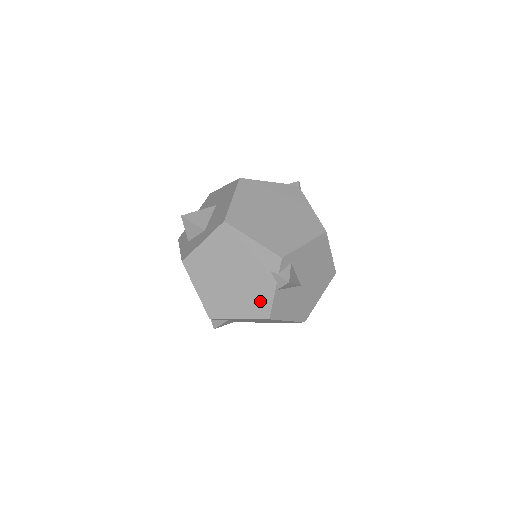
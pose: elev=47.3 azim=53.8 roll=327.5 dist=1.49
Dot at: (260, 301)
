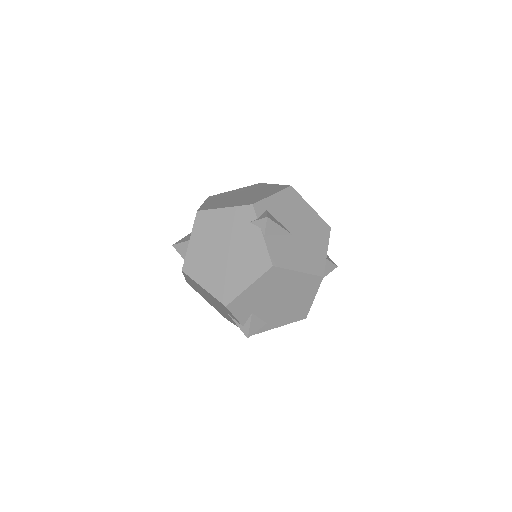
Dot at: (256, 255)
